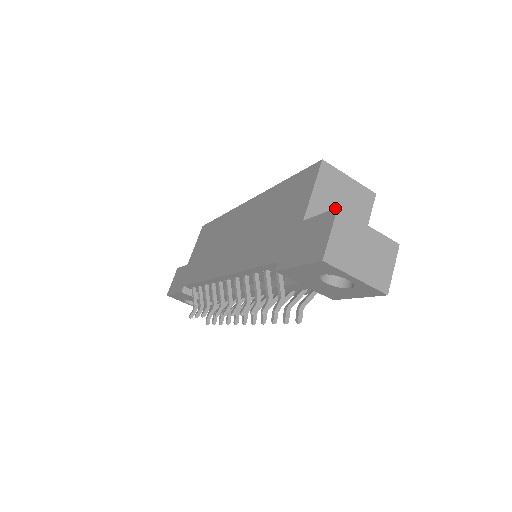
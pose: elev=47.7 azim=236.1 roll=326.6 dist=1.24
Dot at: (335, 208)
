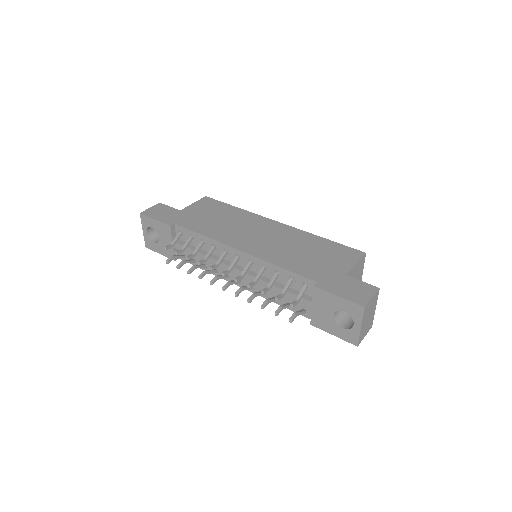
Dot at: occluded
